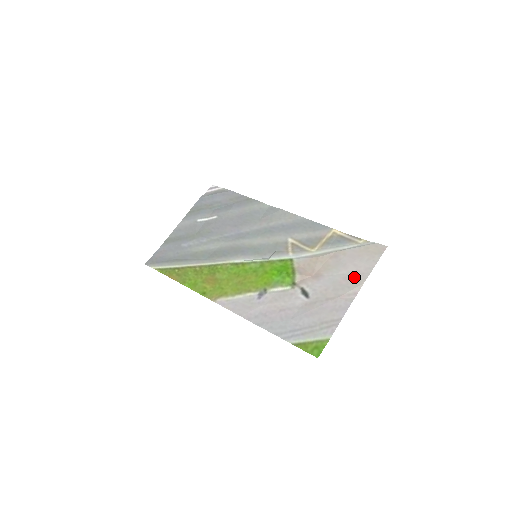
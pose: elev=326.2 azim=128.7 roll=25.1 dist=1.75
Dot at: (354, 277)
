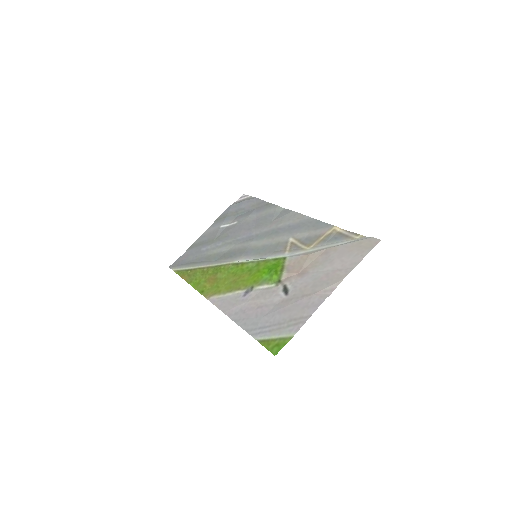
Dot at: (336, 273)
